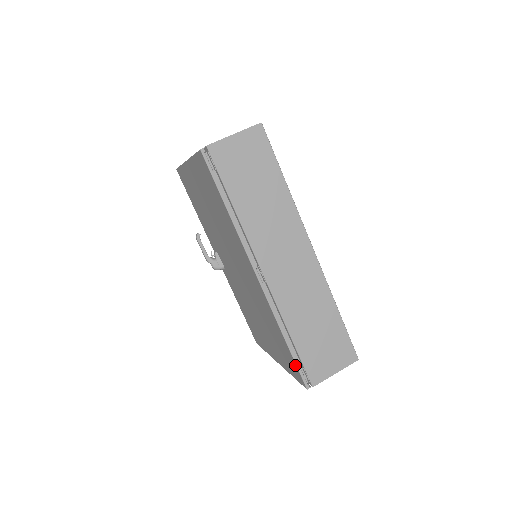
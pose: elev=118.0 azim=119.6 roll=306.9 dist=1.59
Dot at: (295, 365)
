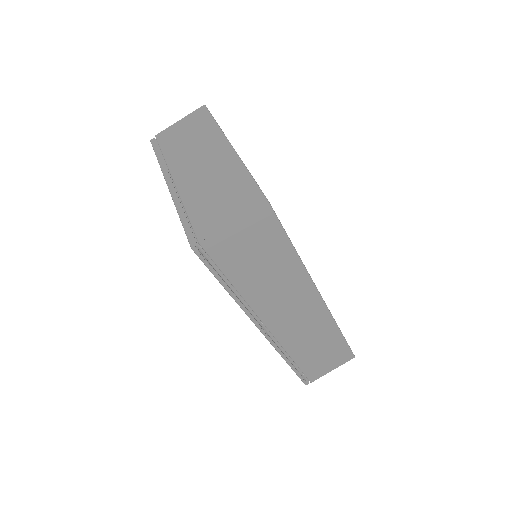
Dot at: (296, 373)
